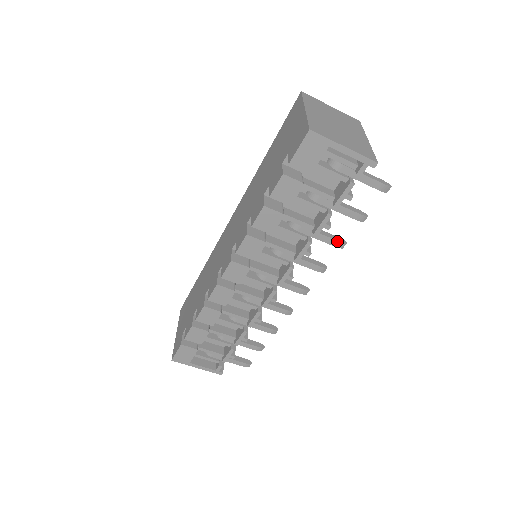
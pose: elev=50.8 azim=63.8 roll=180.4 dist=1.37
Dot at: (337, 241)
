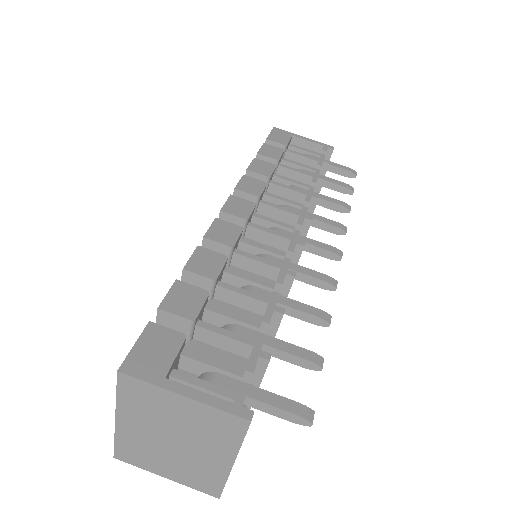
Dot at: (340, 201)
